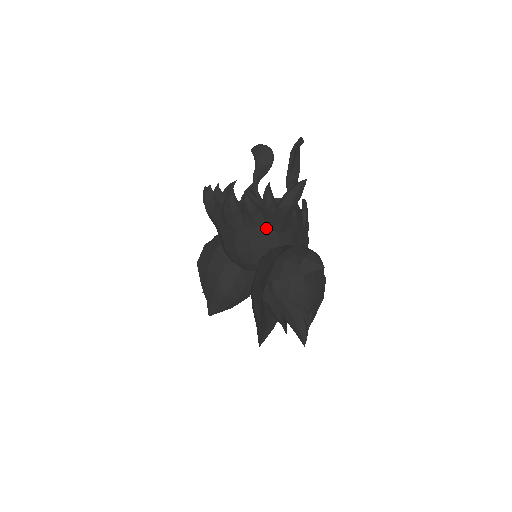
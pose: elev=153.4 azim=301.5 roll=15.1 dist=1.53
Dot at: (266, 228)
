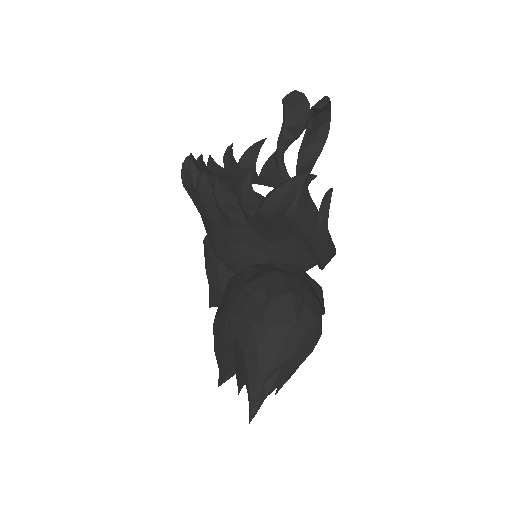
Dot at: (250, 232)
